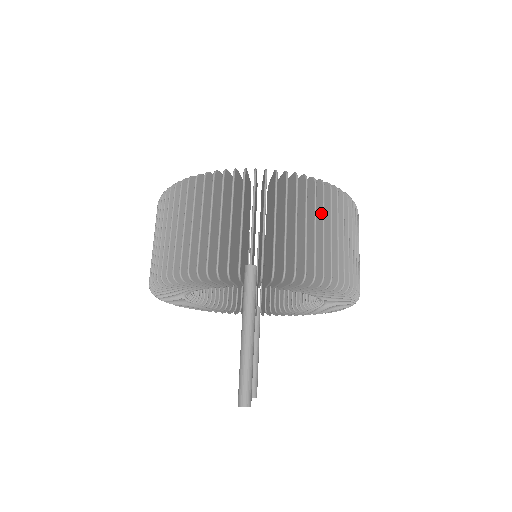
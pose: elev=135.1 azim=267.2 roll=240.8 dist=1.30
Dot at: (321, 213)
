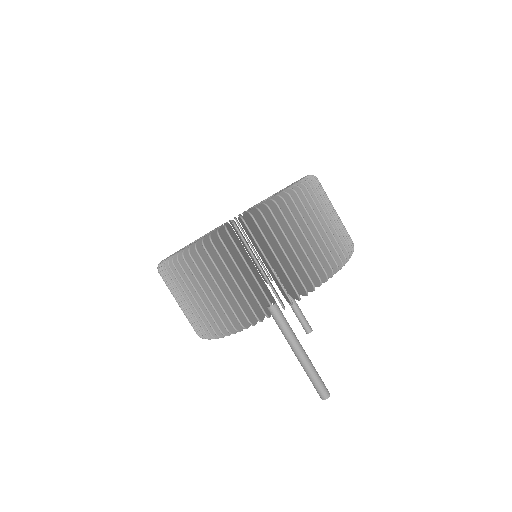
Dot at: (295, 225)
